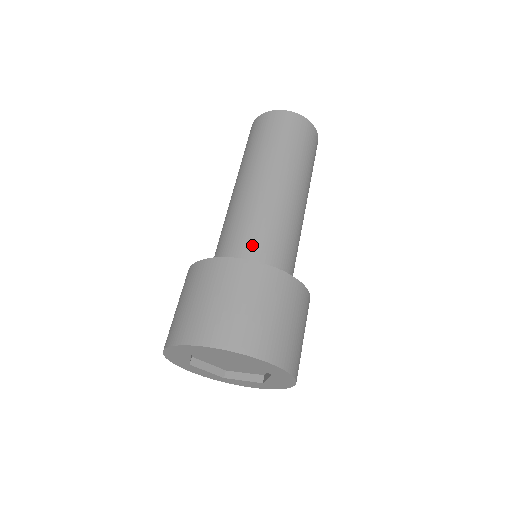
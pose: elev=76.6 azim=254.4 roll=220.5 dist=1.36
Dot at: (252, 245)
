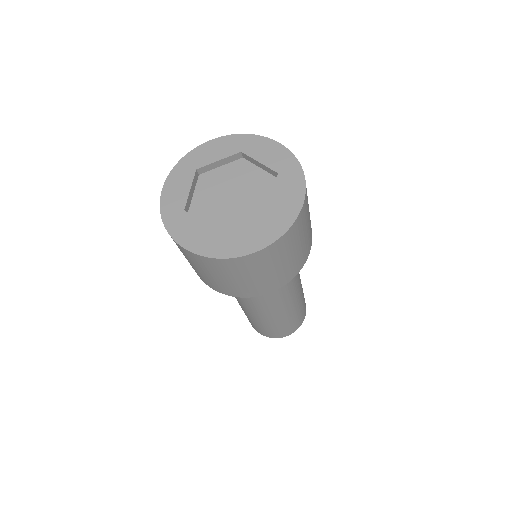
Dot at: occluded
